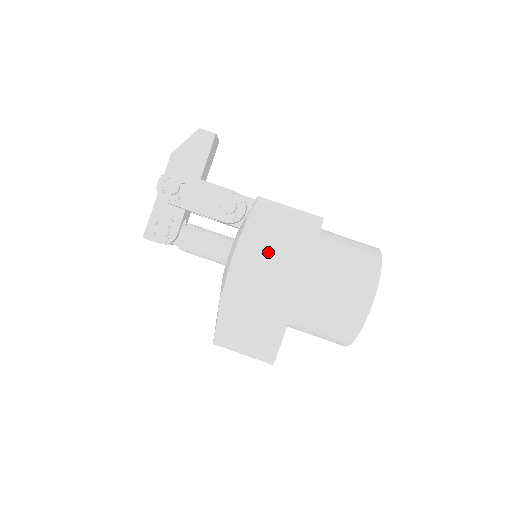
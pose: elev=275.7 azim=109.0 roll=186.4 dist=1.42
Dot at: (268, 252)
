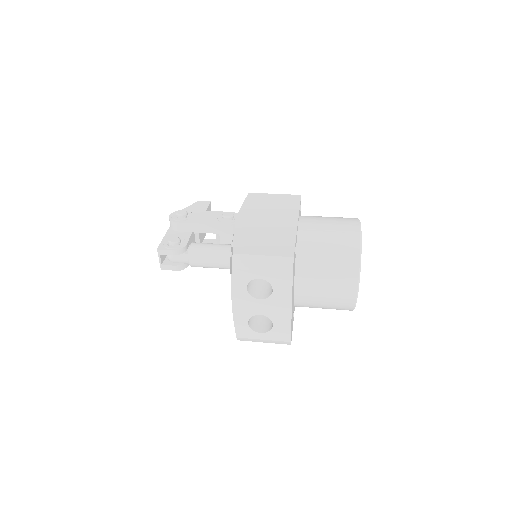
Dot at: (265, 210)
